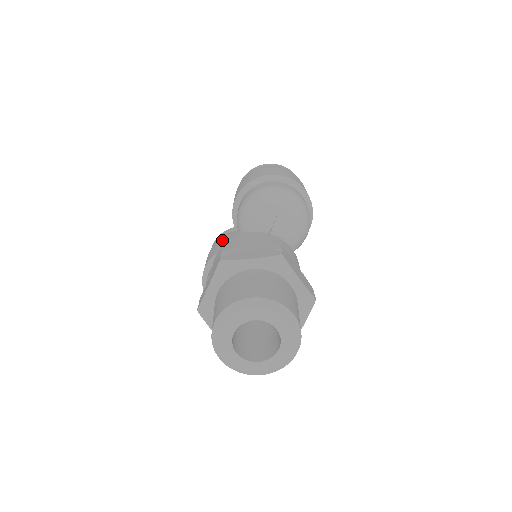
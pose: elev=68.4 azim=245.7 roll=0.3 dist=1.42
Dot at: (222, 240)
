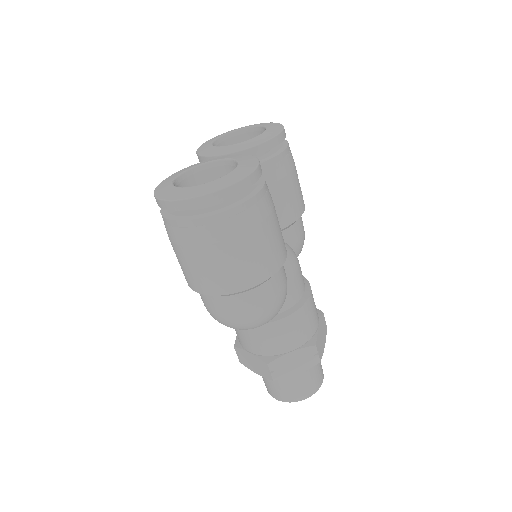
Dot at: occluded
